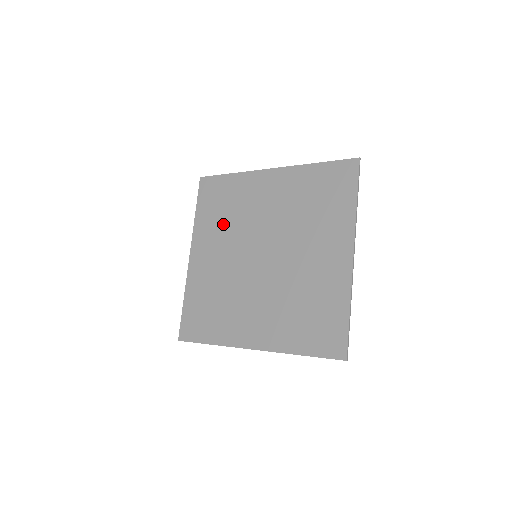
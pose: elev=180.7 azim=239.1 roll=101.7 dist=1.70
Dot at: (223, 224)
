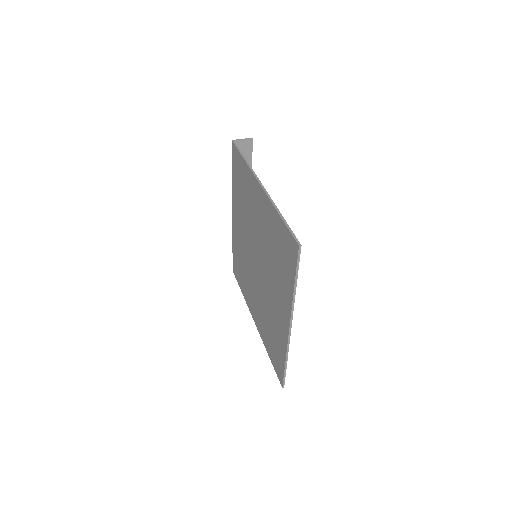
Dot at: (242, 206)
